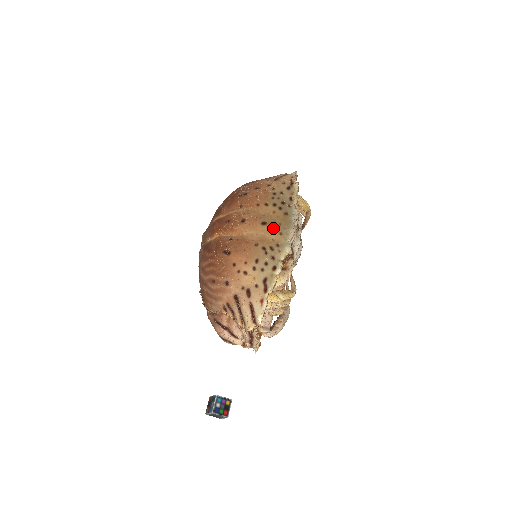
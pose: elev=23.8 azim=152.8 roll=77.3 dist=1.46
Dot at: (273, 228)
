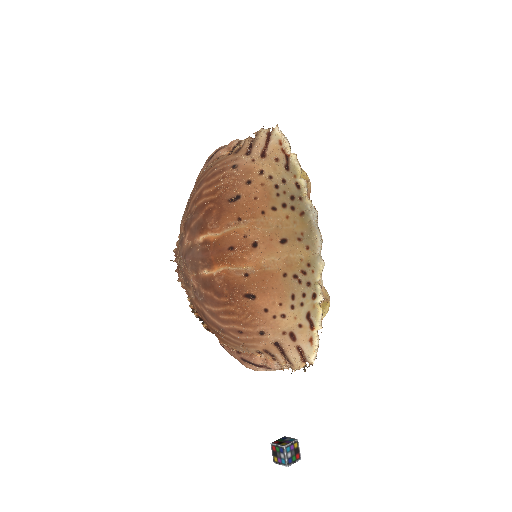
Dot at: (297, 244)
